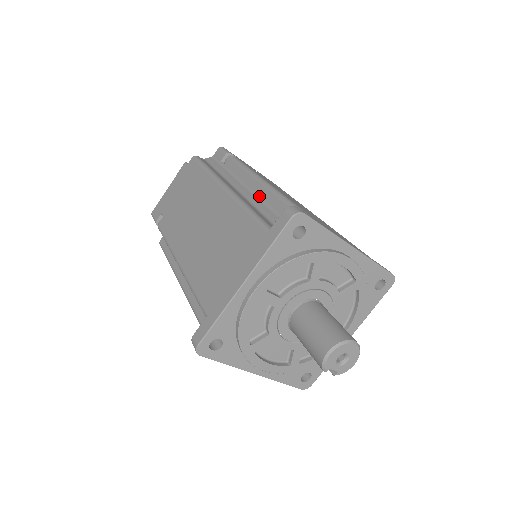
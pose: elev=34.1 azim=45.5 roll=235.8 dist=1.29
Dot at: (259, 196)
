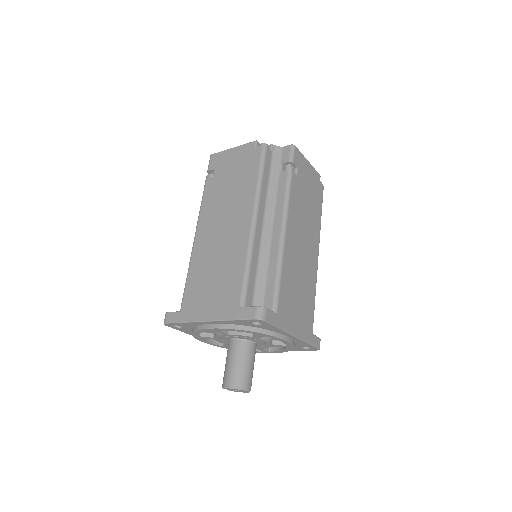
Dot at: (271, 246)
